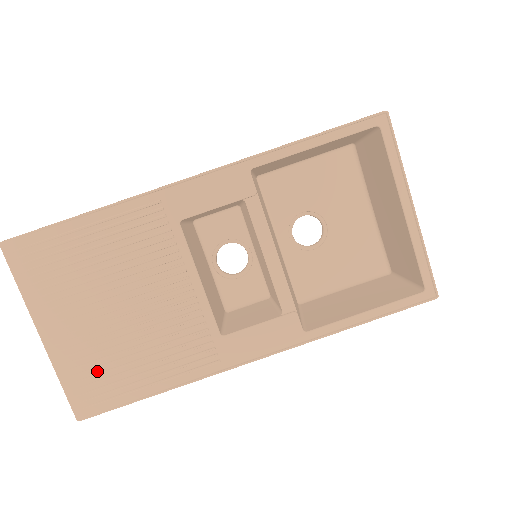
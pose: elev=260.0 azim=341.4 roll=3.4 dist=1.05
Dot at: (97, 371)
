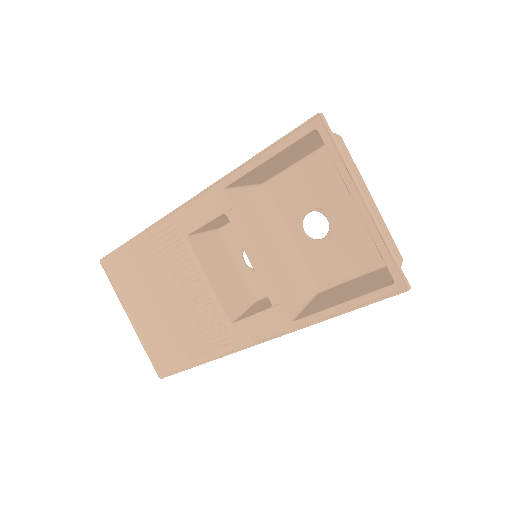
Dot at: (163, 345)
